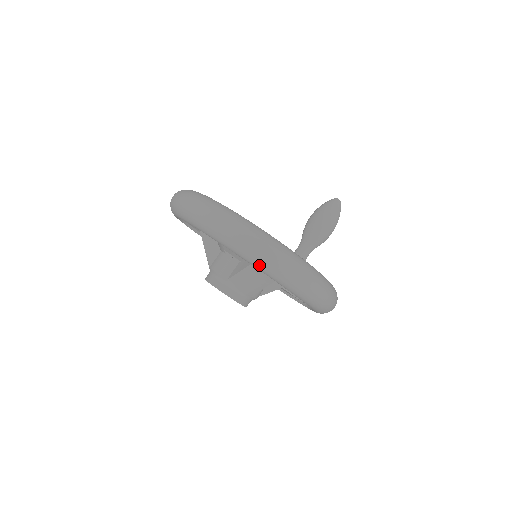
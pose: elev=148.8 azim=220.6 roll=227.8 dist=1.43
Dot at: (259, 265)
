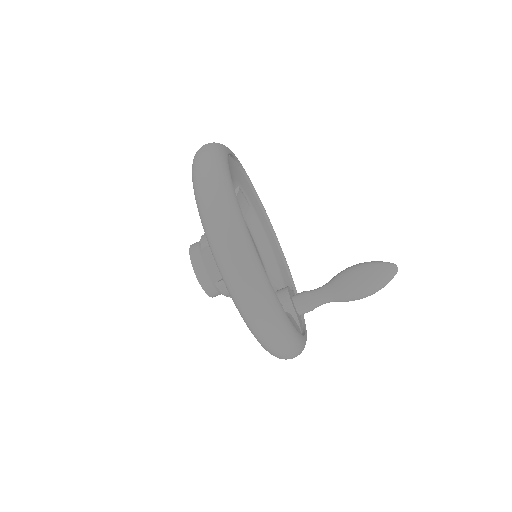
Dot at: (205, 227)
